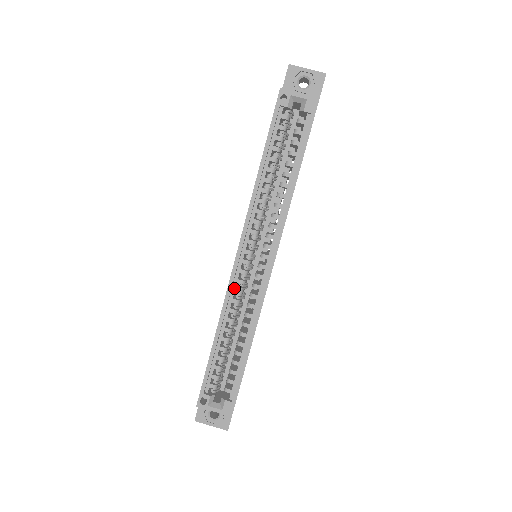
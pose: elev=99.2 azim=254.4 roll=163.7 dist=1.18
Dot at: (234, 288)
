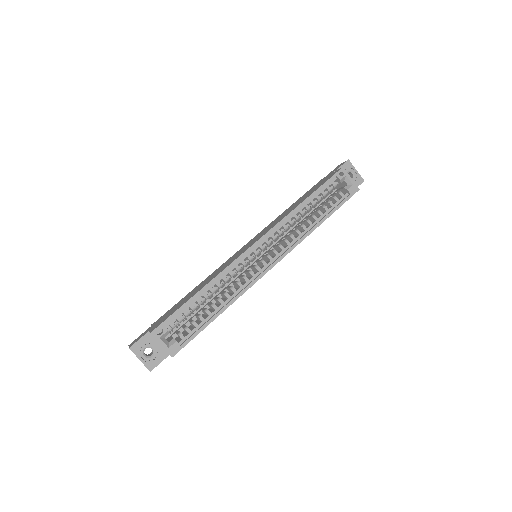
Dot at: (237, 264)
